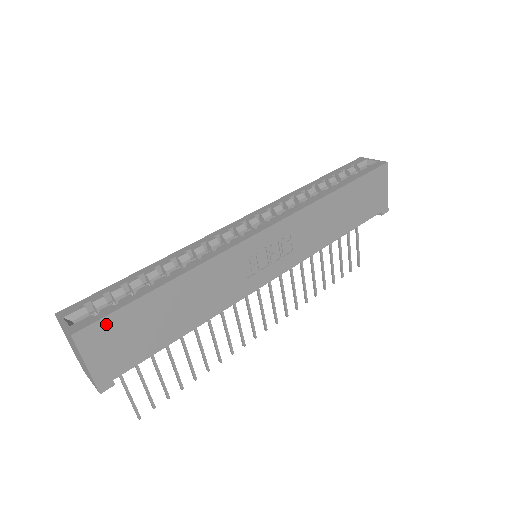
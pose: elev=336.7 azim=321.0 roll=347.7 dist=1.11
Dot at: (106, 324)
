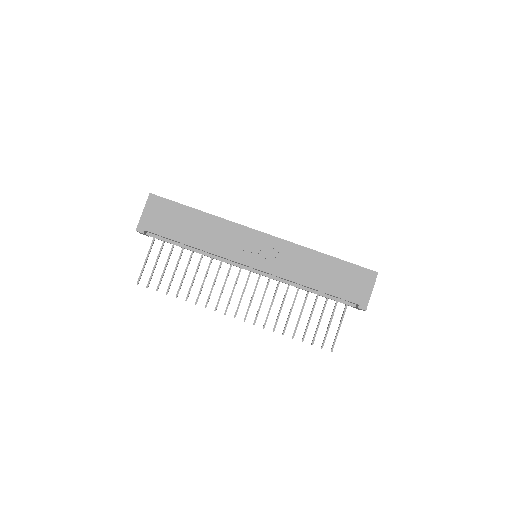
Dot at: (164, 202)
